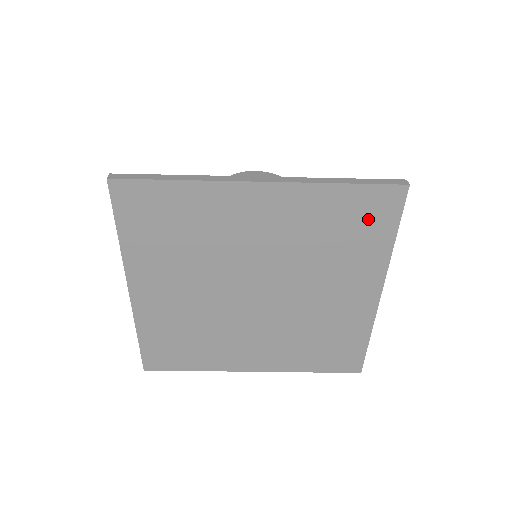
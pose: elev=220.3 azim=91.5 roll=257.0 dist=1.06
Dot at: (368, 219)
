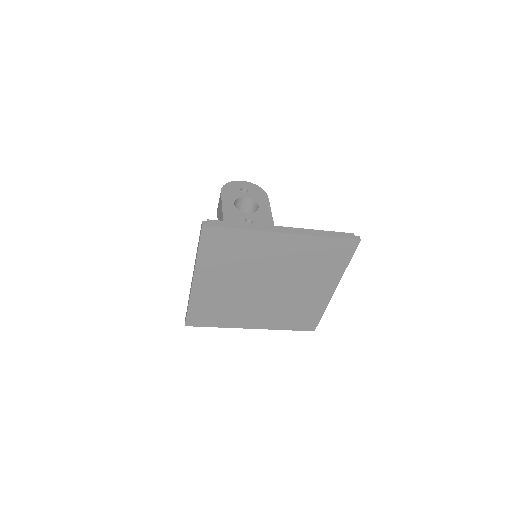
Dot at: (337, 254)
